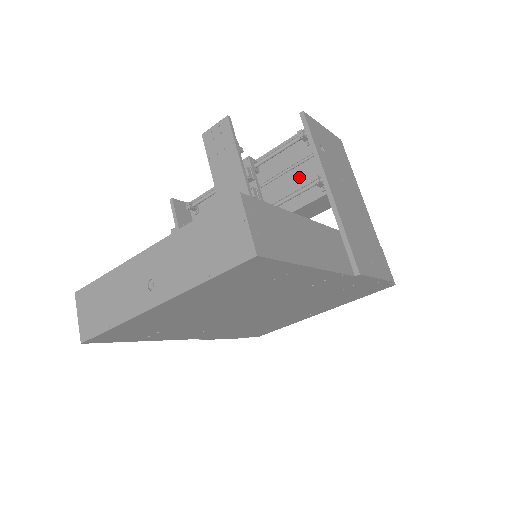
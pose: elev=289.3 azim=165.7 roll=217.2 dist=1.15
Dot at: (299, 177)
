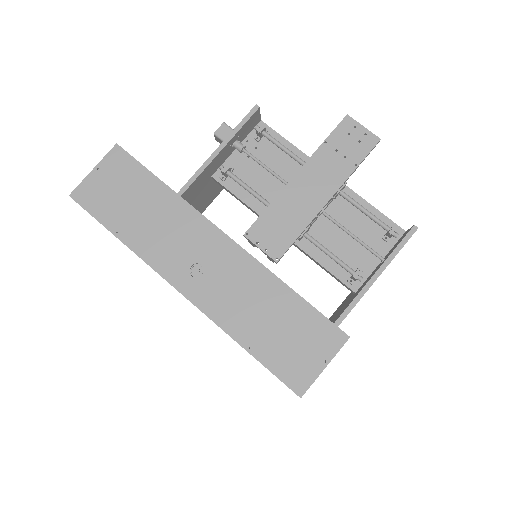
Dot at: (349, 246)
